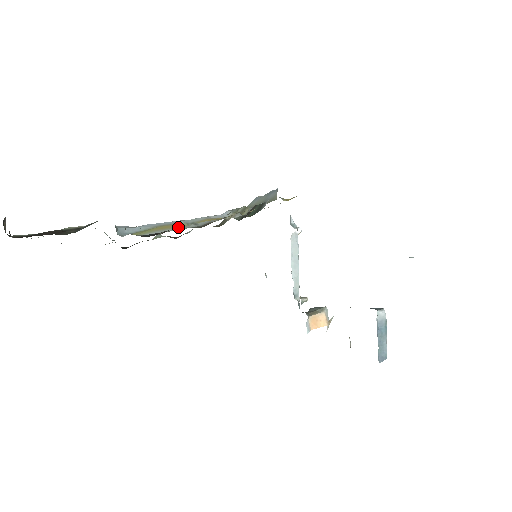
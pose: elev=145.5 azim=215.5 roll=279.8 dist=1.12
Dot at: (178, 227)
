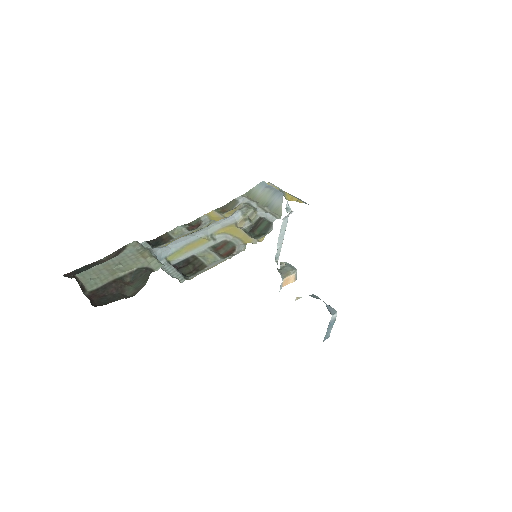
Dot at: (201, 245)
